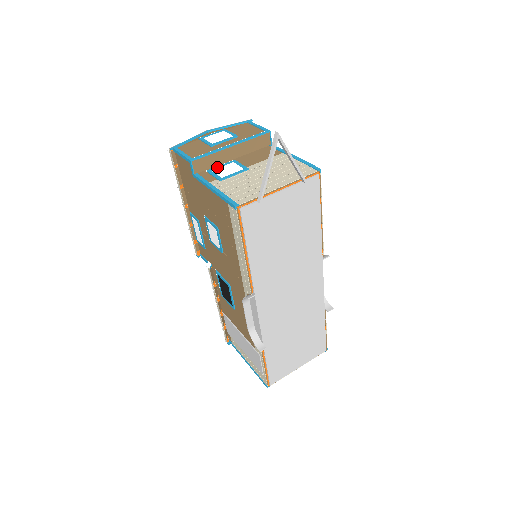
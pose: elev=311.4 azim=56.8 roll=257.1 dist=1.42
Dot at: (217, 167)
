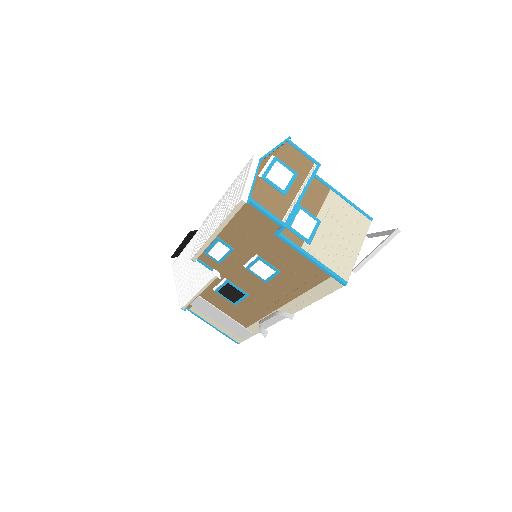
Dot at: (292, 220)
